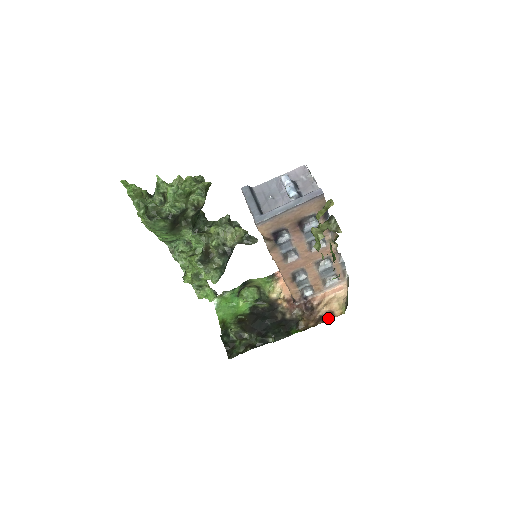
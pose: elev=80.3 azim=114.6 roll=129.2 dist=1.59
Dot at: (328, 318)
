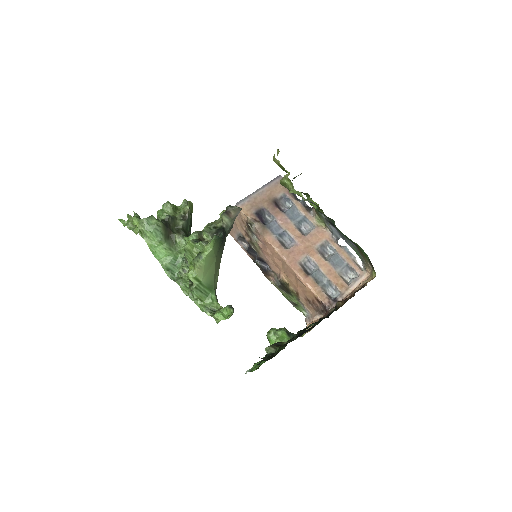
Dot at: (363, 287)
